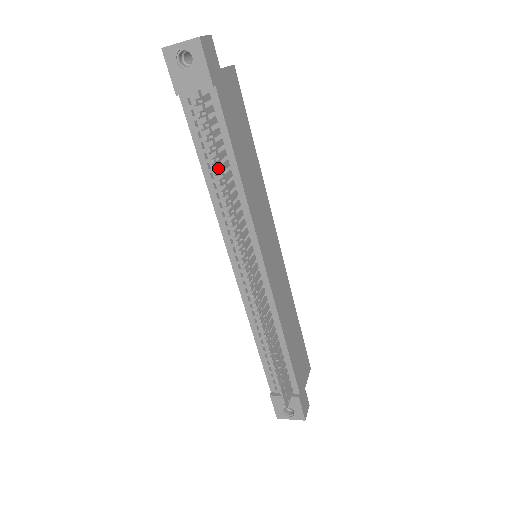
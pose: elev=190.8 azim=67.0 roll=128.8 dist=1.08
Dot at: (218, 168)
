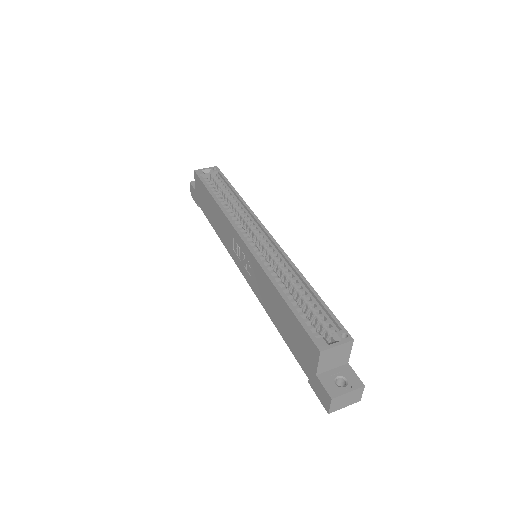
Dot at: occluded
